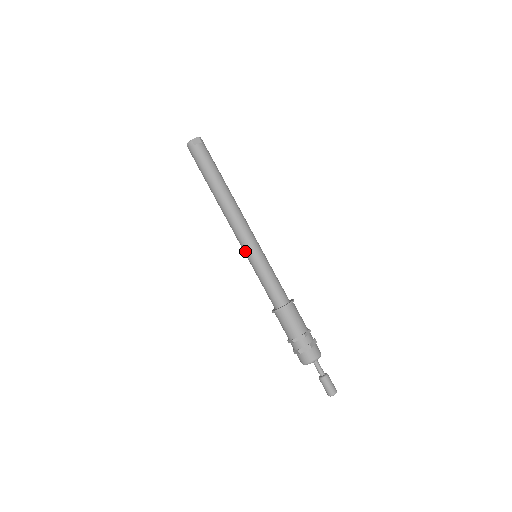
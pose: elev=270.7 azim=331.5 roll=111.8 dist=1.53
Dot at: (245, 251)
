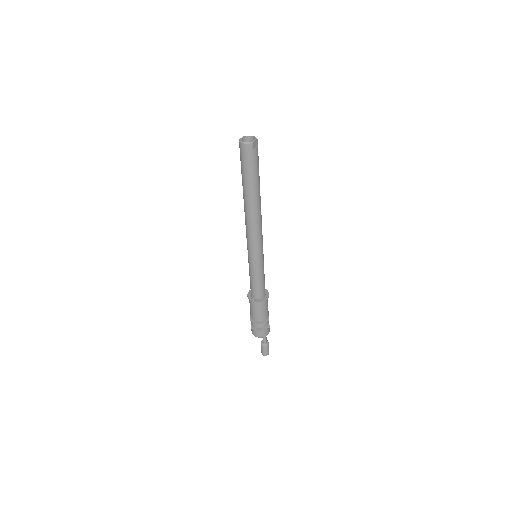
Dot at: (253, 254)
